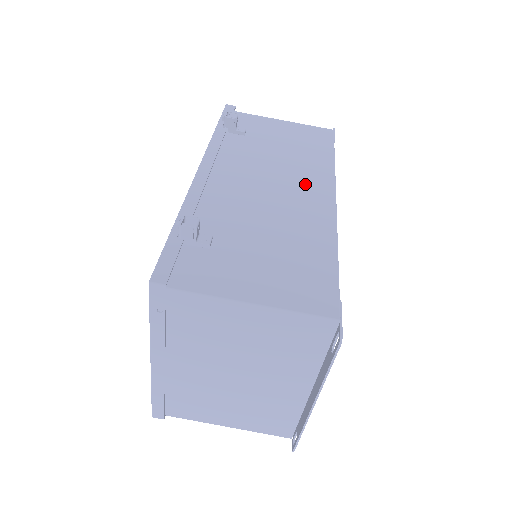
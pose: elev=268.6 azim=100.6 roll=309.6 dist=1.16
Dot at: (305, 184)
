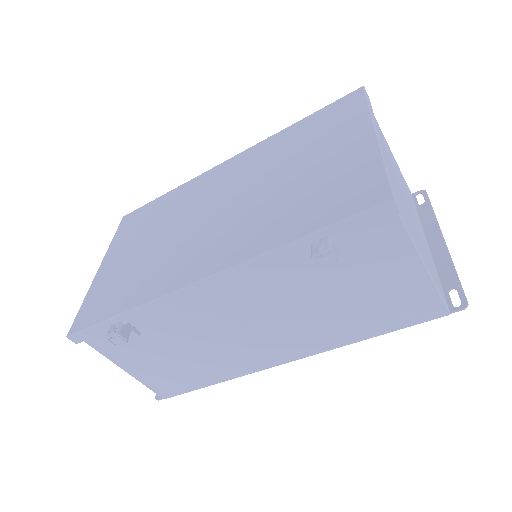
Dot at: (284, 342)
